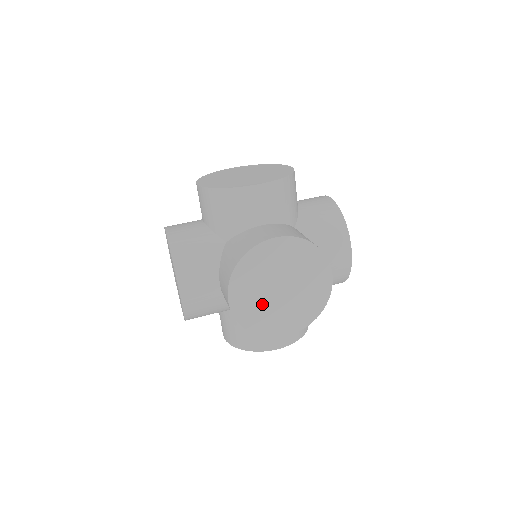
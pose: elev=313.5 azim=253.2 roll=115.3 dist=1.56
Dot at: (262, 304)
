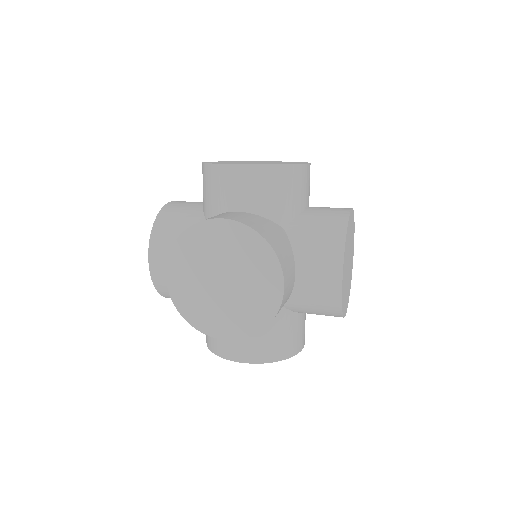
Dot at: (200, 291)
